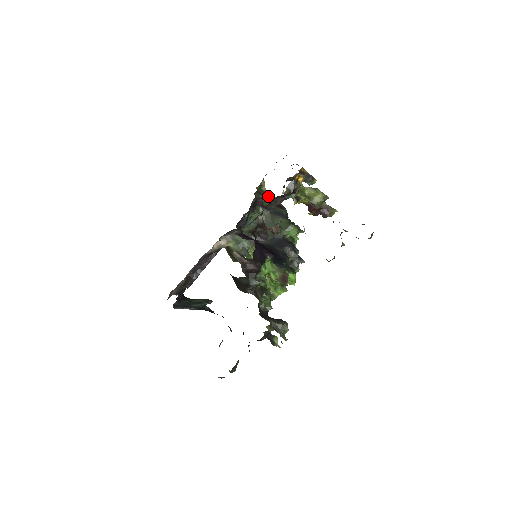
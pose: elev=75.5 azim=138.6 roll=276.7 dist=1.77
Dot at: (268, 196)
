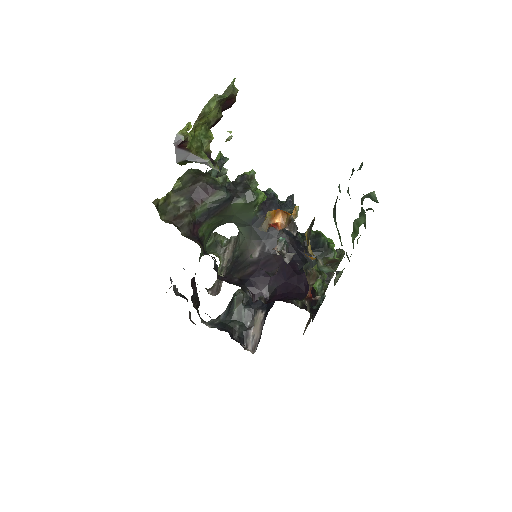
Dot at: (173, 198)
